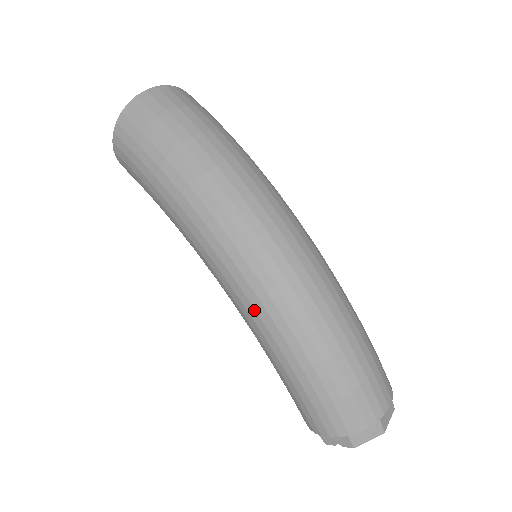
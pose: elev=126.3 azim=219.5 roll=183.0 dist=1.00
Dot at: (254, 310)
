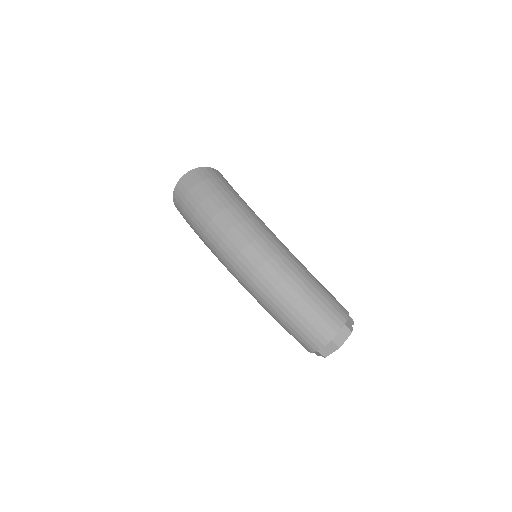
Dot at: (249, 292)
